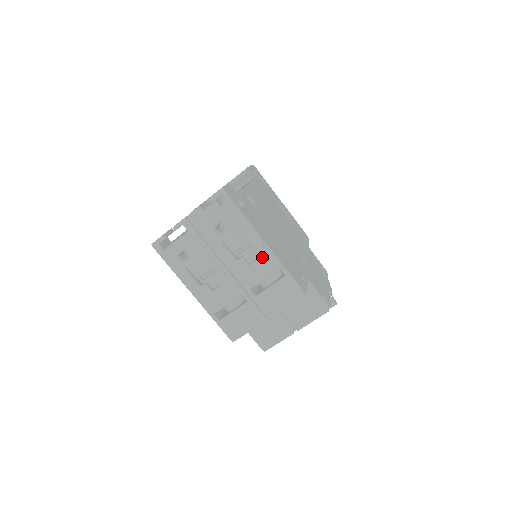
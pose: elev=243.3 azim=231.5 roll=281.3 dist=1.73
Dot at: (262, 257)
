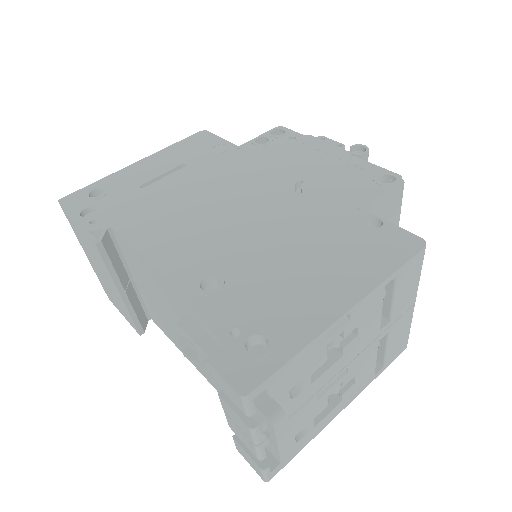
Dot at: (360, 316)
